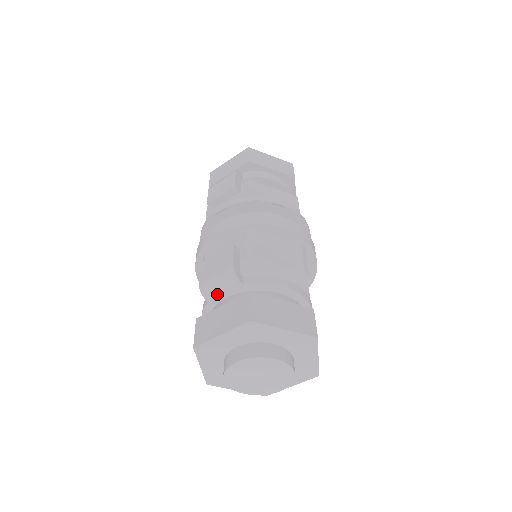
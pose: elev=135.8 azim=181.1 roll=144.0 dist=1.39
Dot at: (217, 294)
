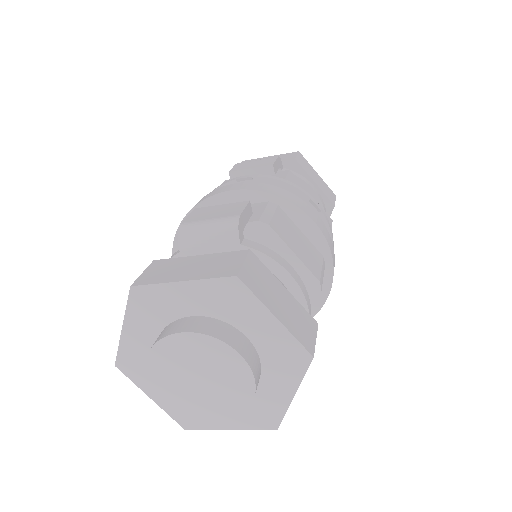
Dot at: (198, 244)
